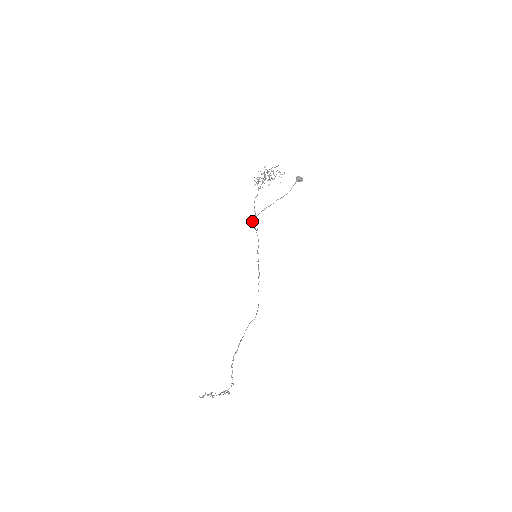
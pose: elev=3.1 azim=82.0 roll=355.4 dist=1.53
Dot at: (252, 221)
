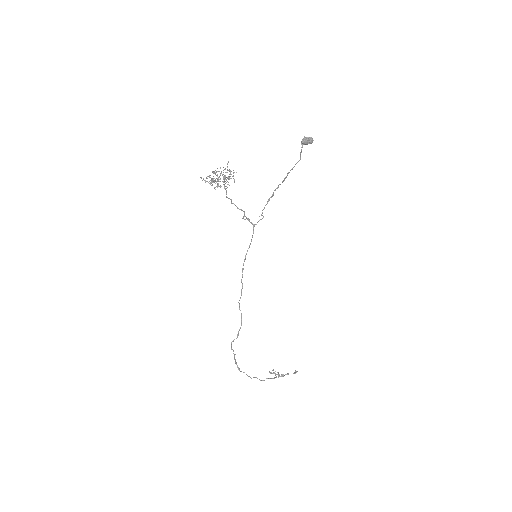
Dot at: (242, 218)
